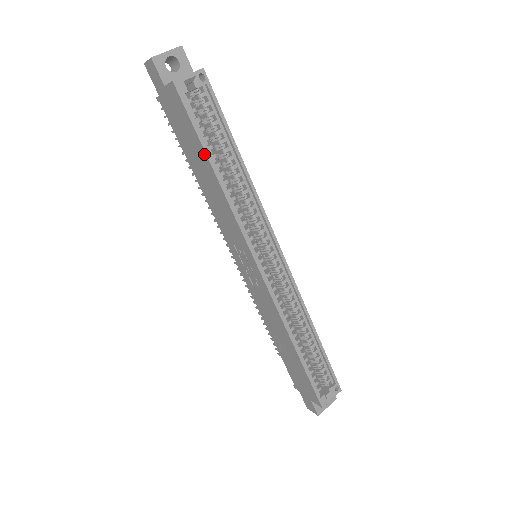
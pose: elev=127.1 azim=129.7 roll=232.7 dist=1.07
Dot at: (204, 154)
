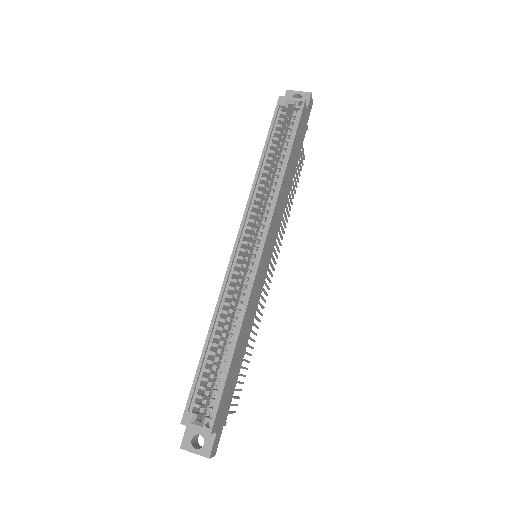
Dot at: (265, 146)
